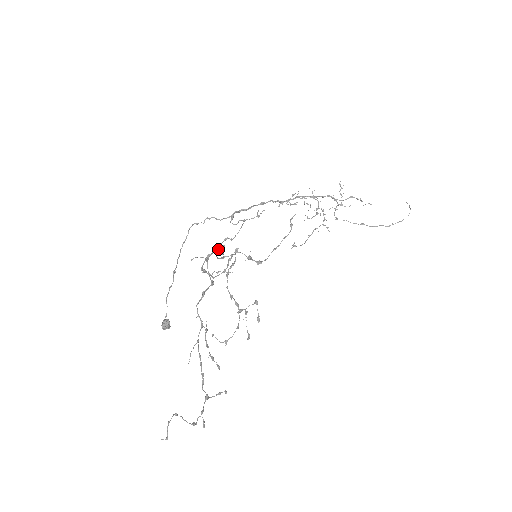
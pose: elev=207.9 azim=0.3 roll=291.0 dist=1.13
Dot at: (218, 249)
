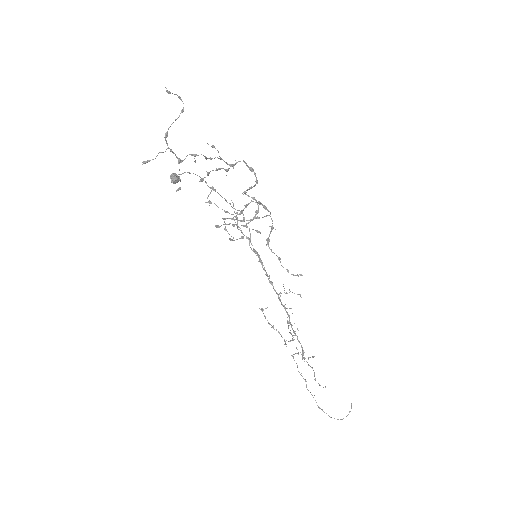
Dot at: (258, 210)
